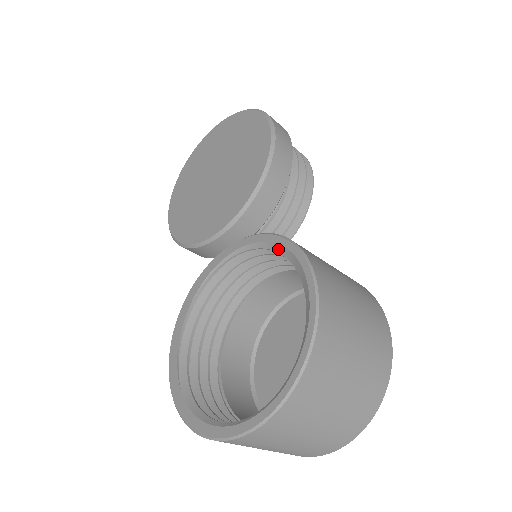
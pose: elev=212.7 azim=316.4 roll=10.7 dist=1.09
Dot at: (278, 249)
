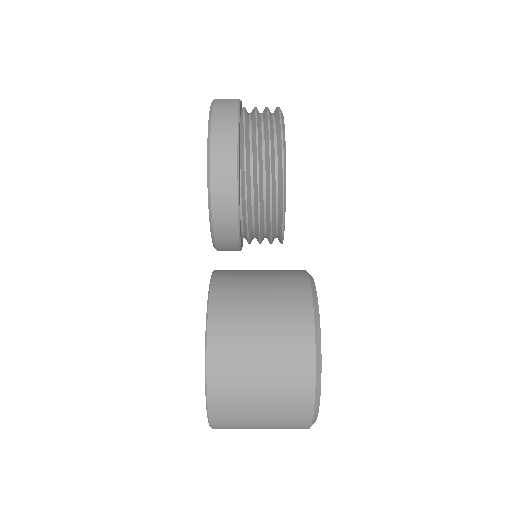
Dot at: occluded
